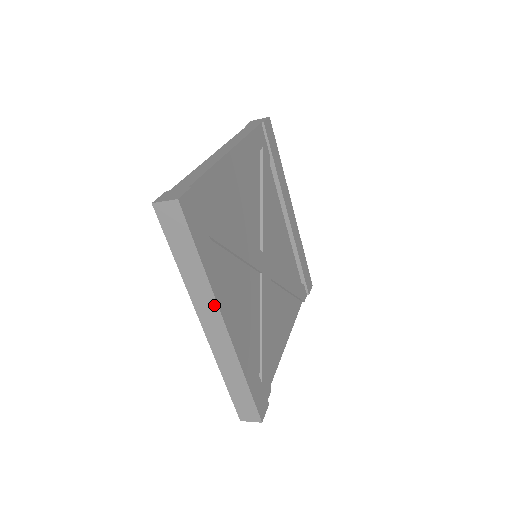
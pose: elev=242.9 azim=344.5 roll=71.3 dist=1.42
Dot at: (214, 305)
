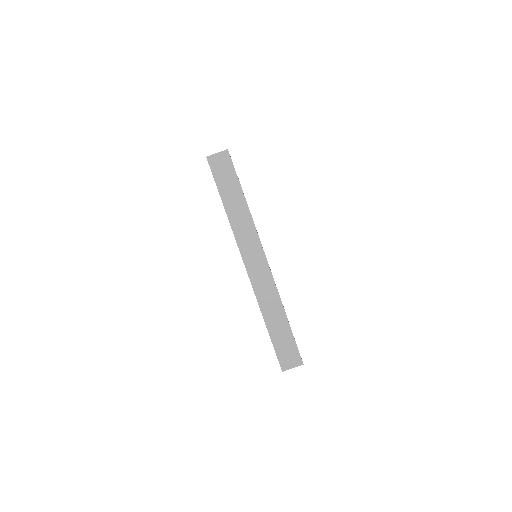
Dot at: (256, 238)
